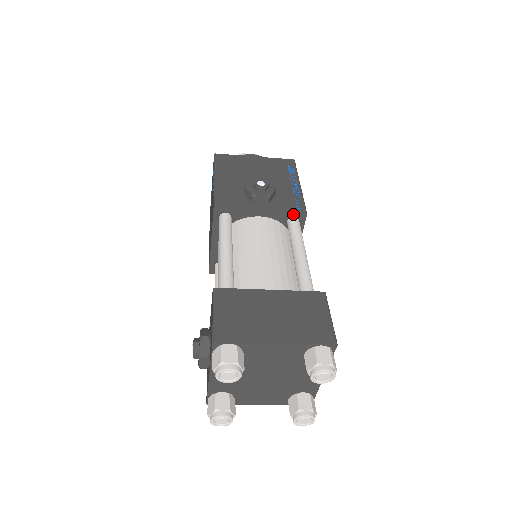
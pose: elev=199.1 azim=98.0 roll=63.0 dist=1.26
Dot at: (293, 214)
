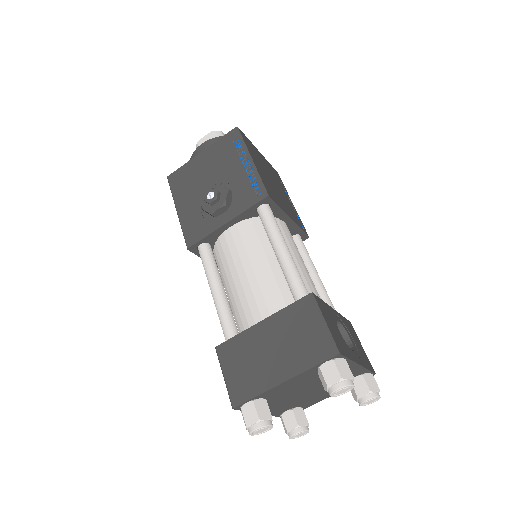
Dot at: (256, 205)
